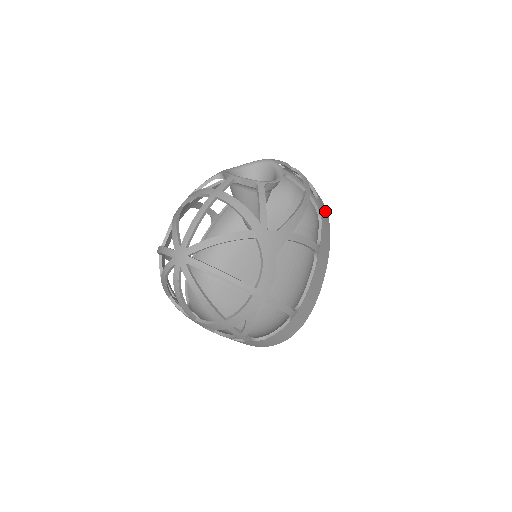
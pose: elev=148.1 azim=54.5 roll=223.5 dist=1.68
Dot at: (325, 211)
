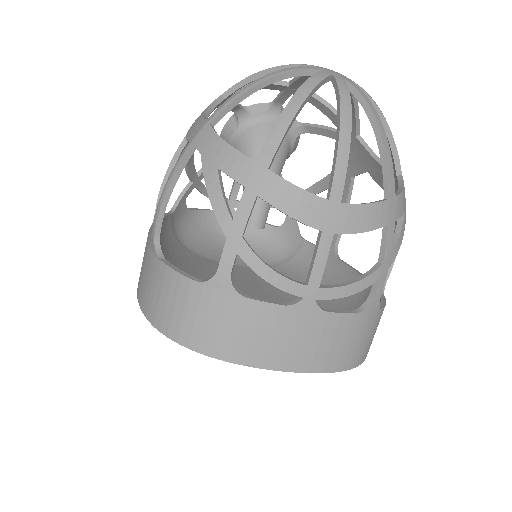
Dot at: occluded
